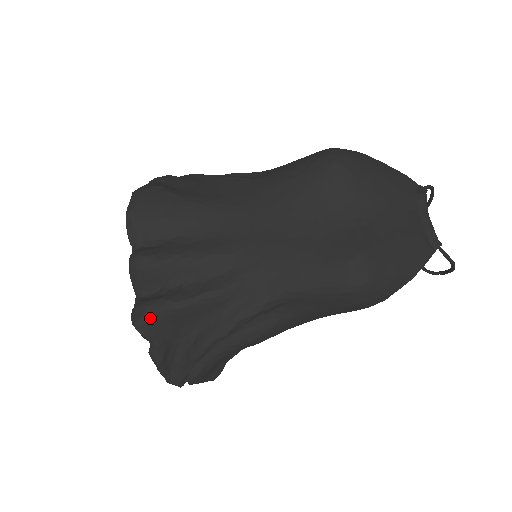
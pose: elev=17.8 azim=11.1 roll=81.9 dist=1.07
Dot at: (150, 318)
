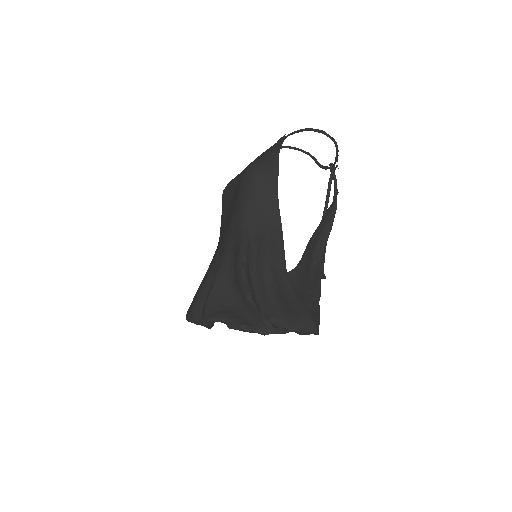
Dot at: (205, 309)
